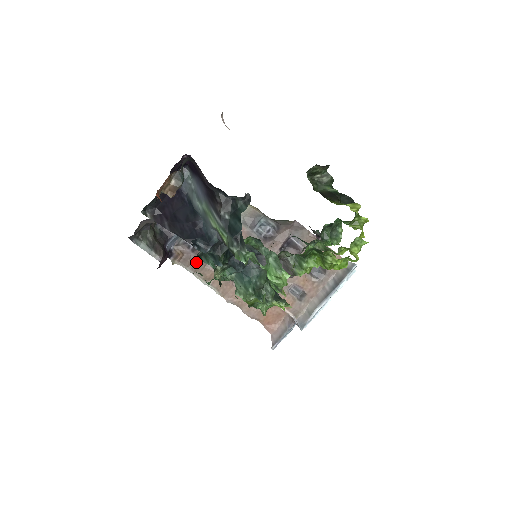
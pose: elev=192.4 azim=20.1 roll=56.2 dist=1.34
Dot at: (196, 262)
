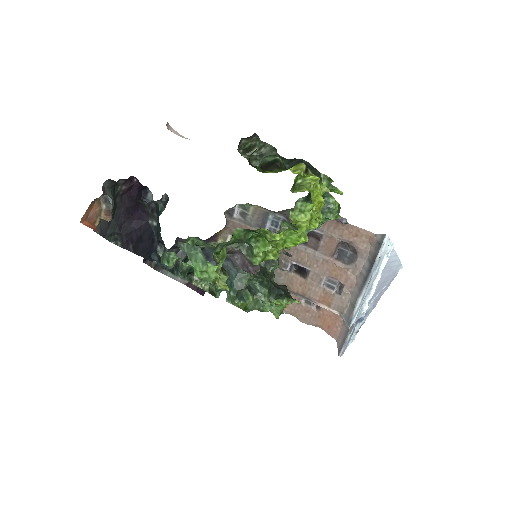
Dot at: occluded
